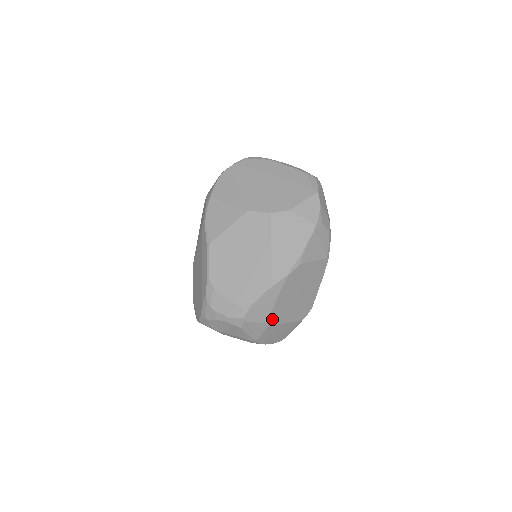
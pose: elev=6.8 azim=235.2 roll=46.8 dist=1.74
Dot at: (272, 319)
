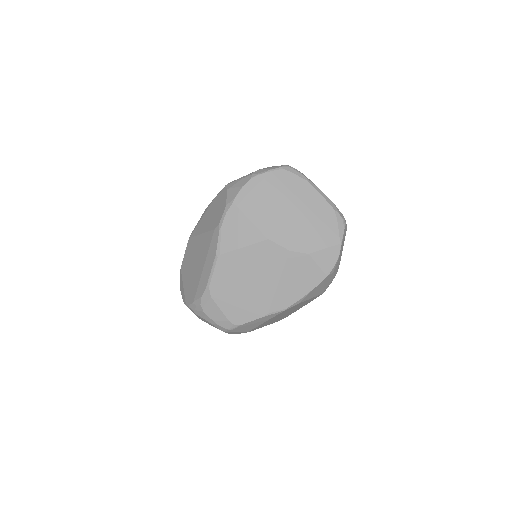
Dot at: (254, 329)
